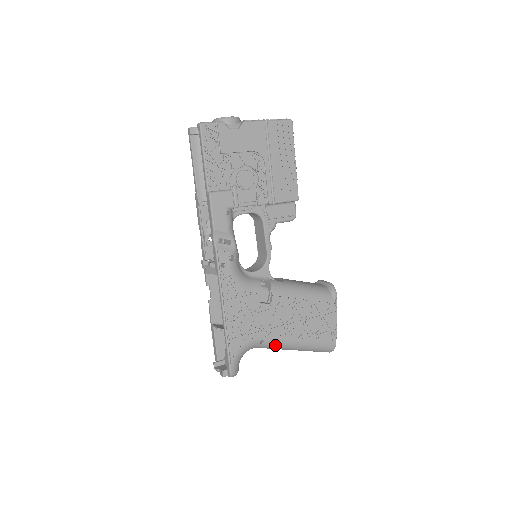
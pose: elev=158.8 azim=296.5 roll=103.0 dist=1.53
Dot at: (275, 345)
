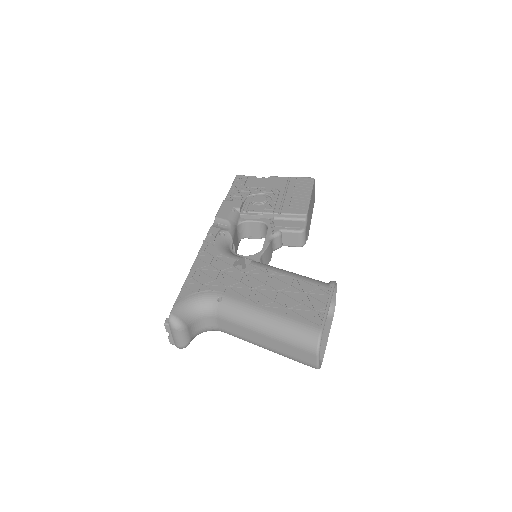
Dot at: (236, 309)
